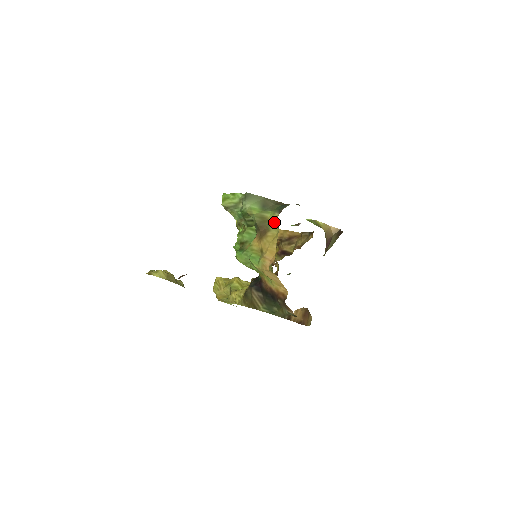
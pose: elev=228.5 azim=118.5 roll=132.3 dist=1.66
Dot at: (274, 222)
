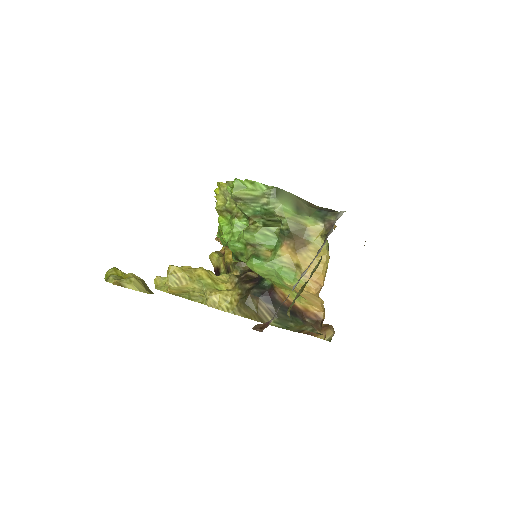
Dot at: (317, 234)
